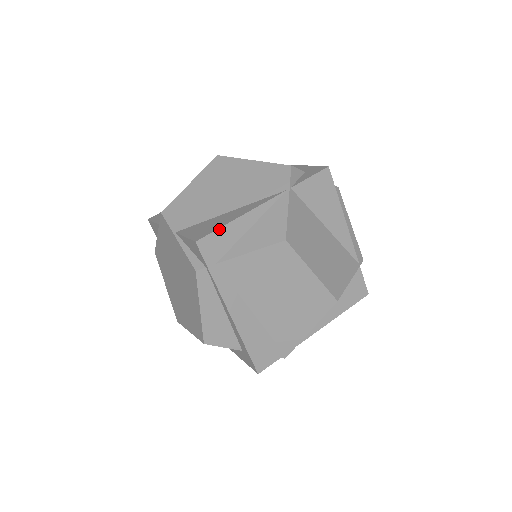
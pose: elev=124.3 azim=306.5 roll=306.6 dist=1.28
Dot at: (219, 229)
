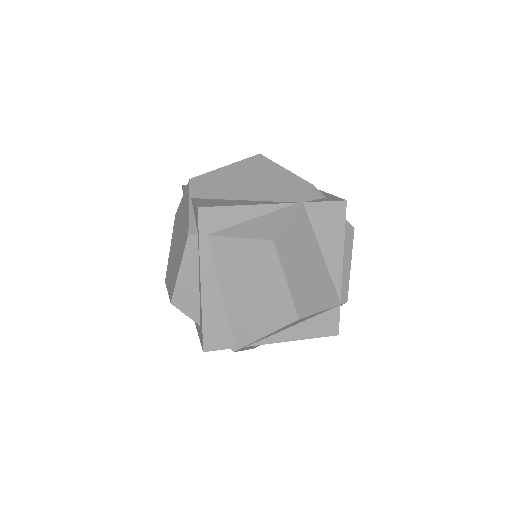
Dot at: (223, 207)
